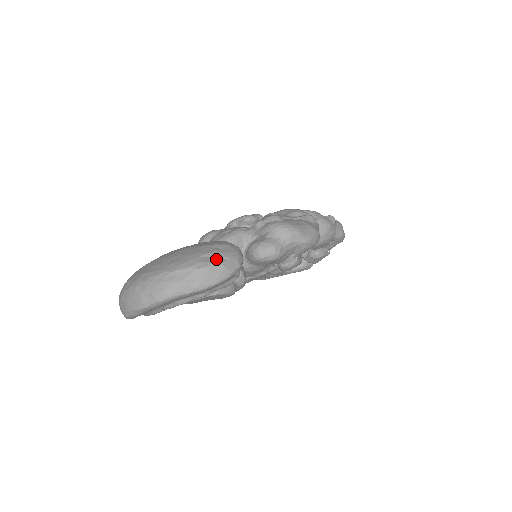
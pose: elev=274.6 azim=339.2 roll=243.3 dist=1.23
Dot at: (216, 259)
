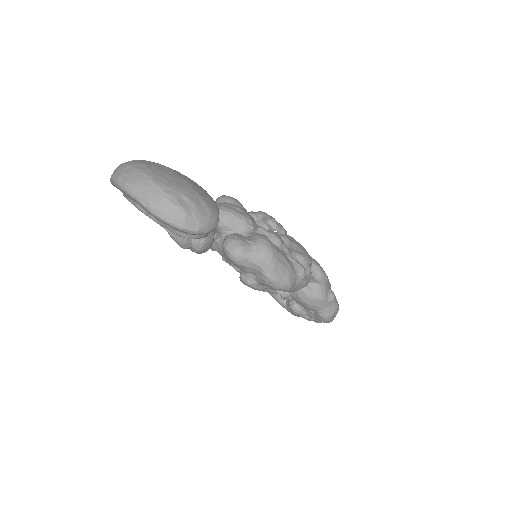
Dot at: (187, 208)
